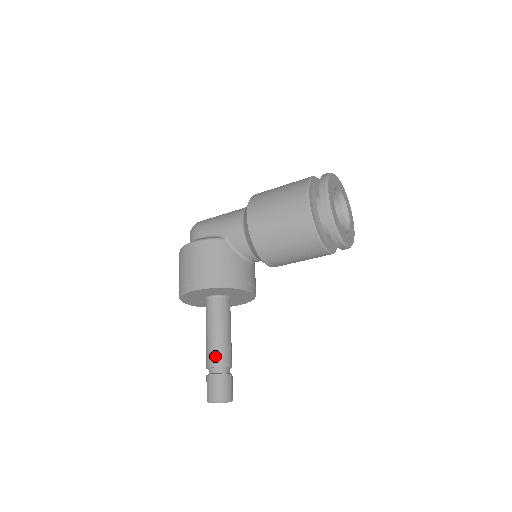
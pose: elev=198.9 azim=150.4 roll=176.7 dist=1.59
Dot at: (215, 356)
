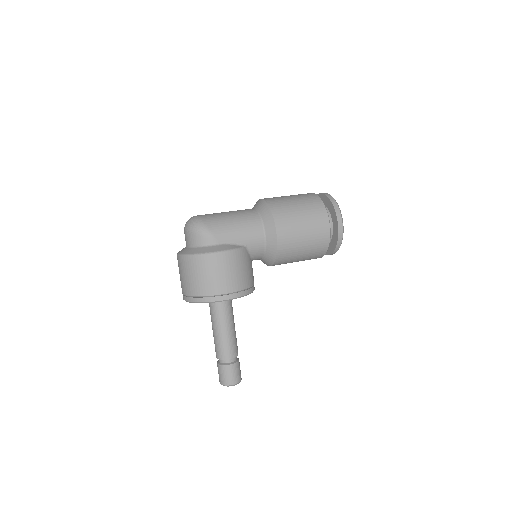
Dot at: (232, 349)
